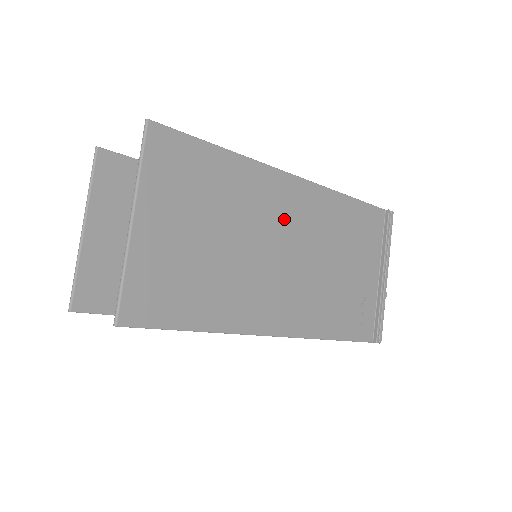
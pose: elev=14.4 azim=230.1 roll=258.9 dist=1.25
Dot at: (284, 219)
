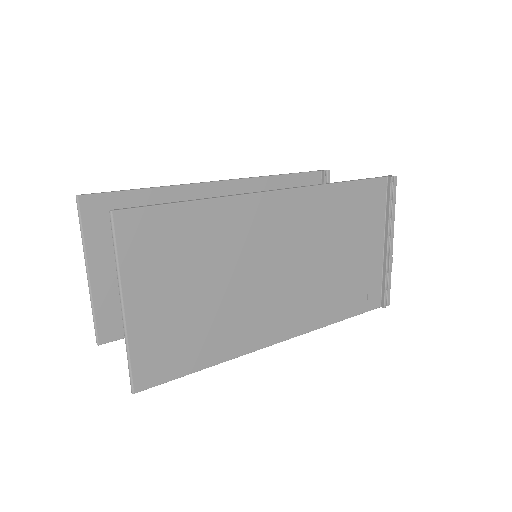
Dot at: (274, 238)
